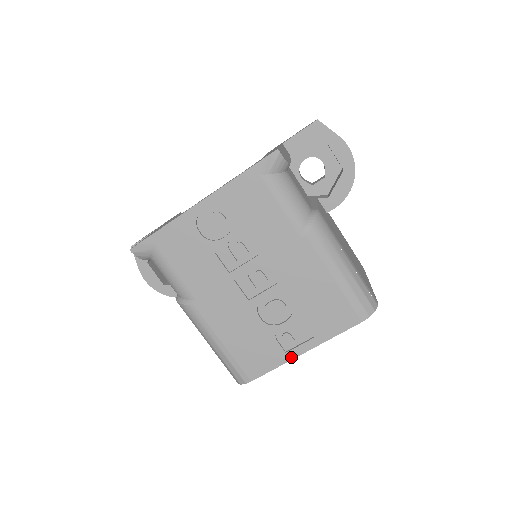
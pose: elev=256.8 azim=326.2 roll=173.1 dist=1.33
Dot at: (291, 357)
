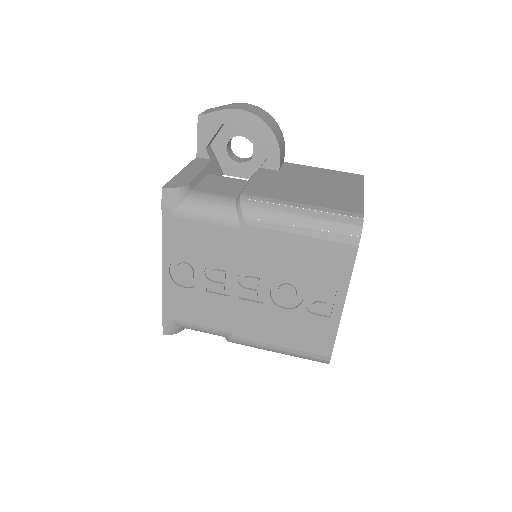
Dot at: (338, 318)
